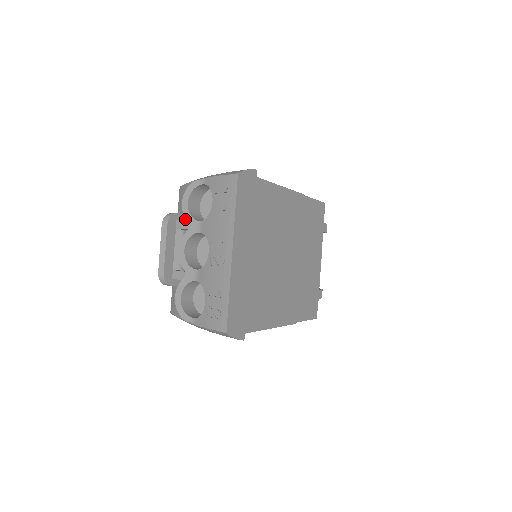
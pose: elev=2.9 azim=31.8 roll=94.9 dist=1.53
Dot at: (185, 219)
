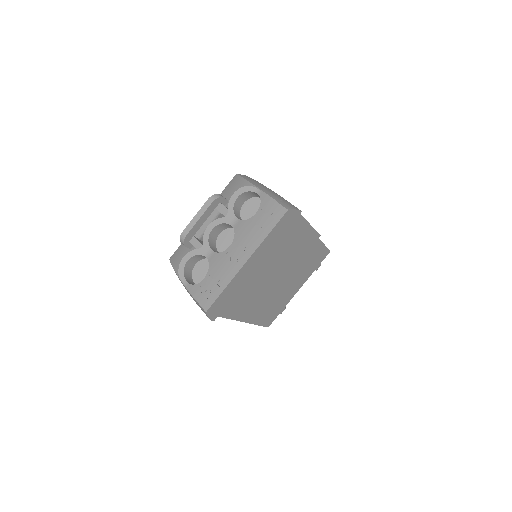
Dot at: (226, 204)
